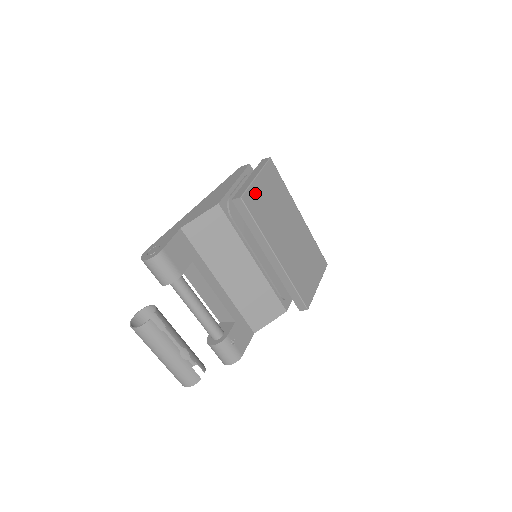
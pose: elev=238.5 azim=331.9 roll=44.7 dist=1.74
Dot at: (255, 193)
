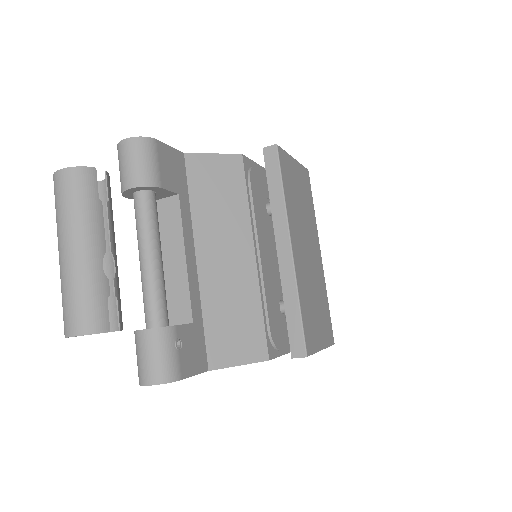
Dot at: (289, 165)
